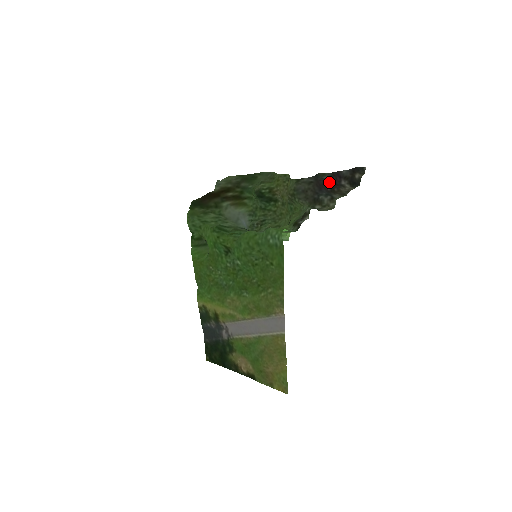
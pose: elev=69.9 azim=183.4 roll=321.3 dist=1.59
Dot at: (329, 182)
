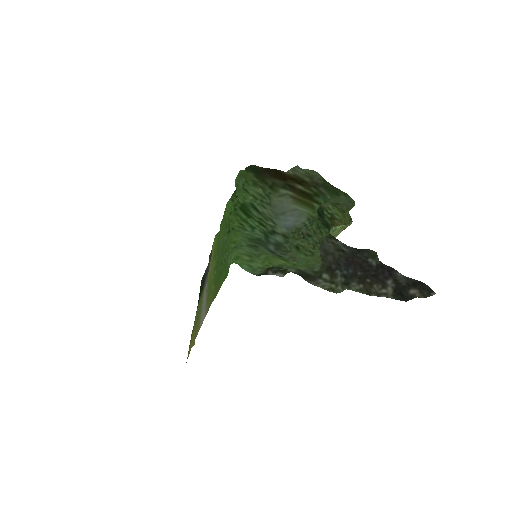
Dot at: (369, 268)
